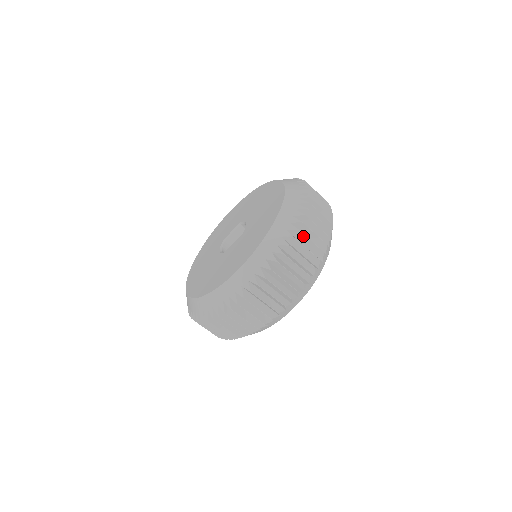
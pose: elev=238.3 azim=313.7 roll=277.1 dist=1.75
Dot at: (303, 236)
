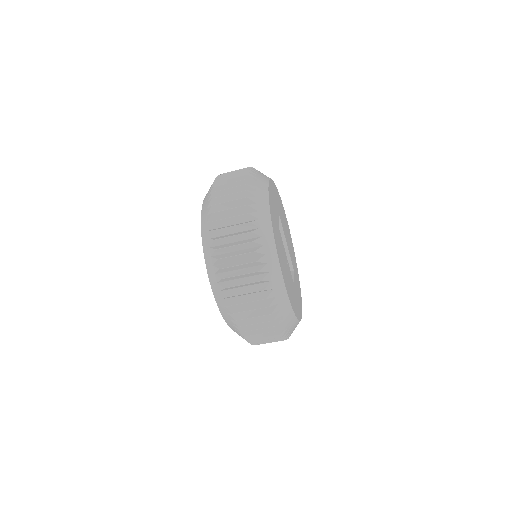
Dot at: (222, 230)
